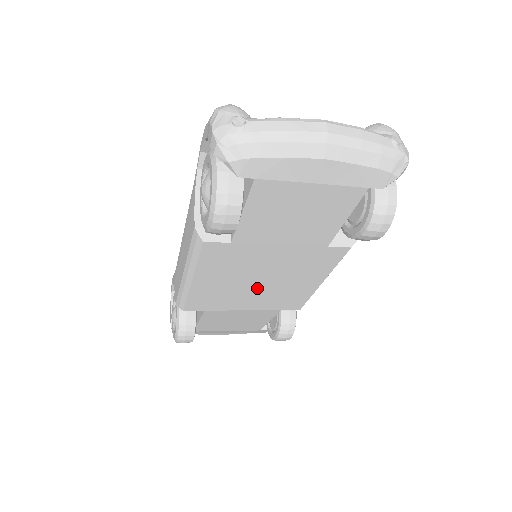
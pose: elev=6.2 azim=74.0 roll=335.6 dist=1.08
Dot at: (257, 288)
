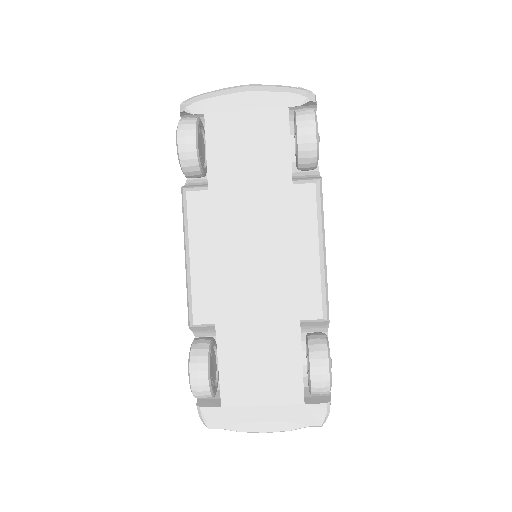
Dot at: (255, 268)
